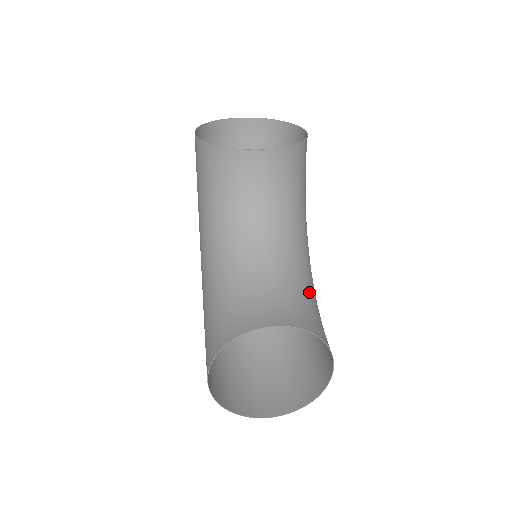
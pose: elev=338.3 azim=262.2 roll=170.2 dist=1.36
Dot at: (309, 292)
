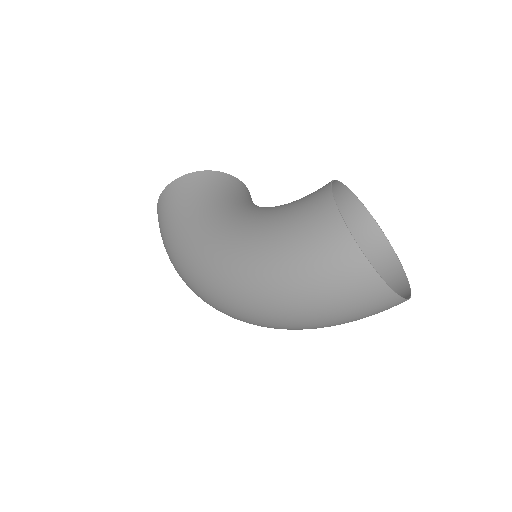
Dot at: occluded
